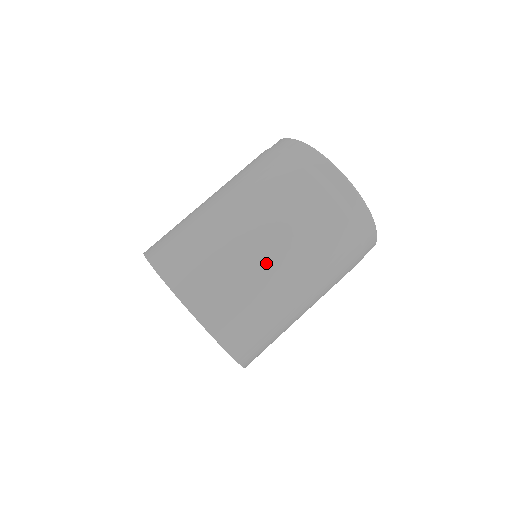
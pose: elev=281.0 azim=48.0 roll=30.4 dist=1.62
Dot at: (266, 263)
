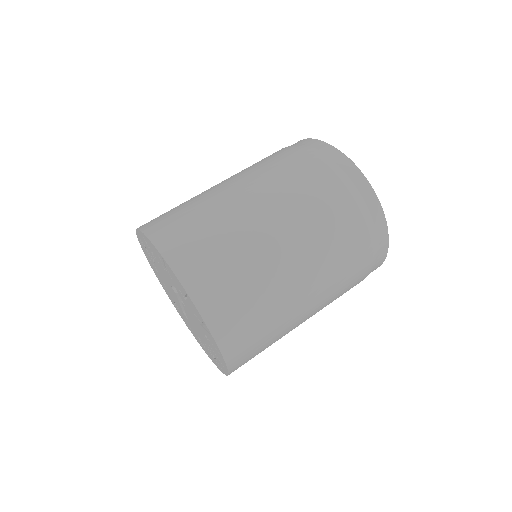
Dot at: (293, 285)
